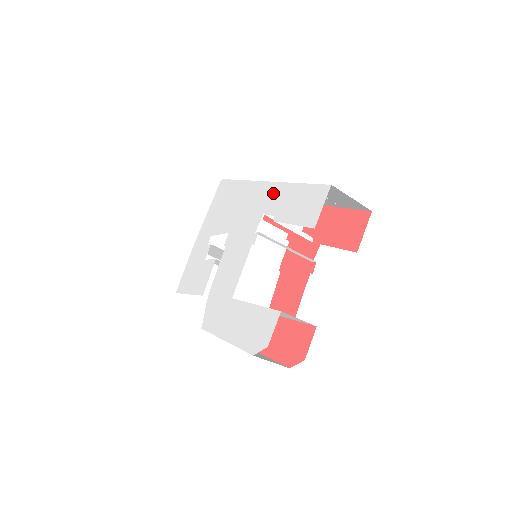
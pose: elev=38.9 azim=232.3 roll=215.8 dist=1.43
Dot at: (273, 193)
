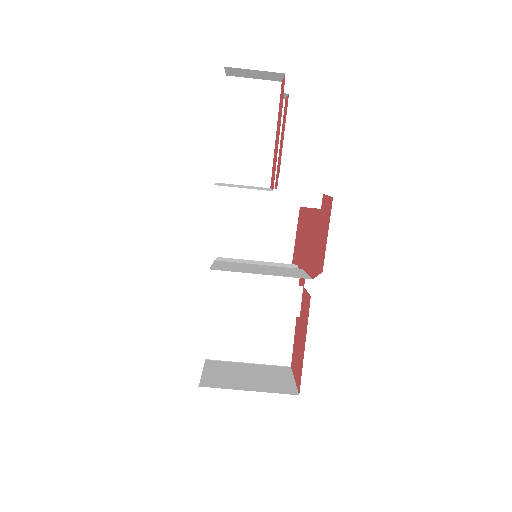
Dot at: occluded
